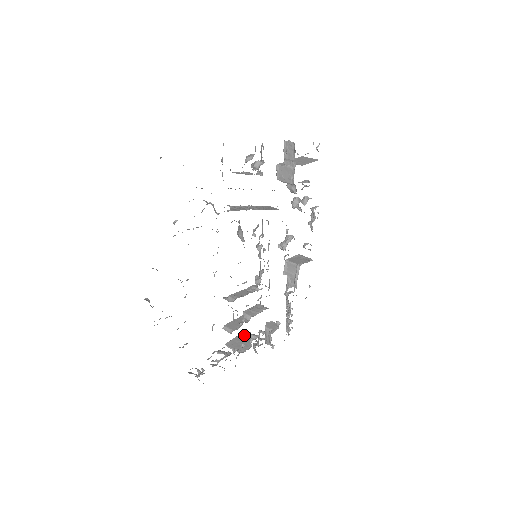
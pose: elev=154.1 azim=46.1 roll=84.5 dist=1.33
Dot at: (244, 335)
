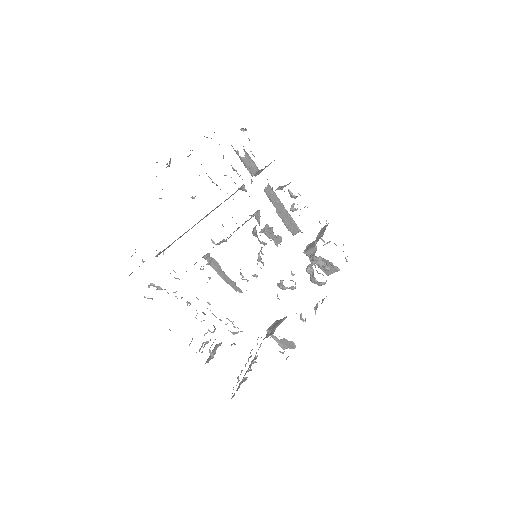
Dot at: occluded
